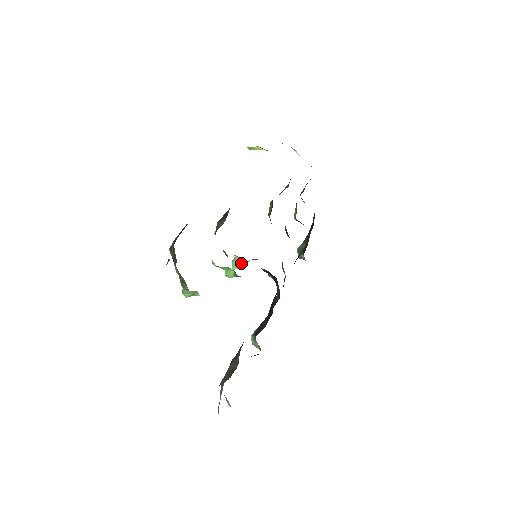
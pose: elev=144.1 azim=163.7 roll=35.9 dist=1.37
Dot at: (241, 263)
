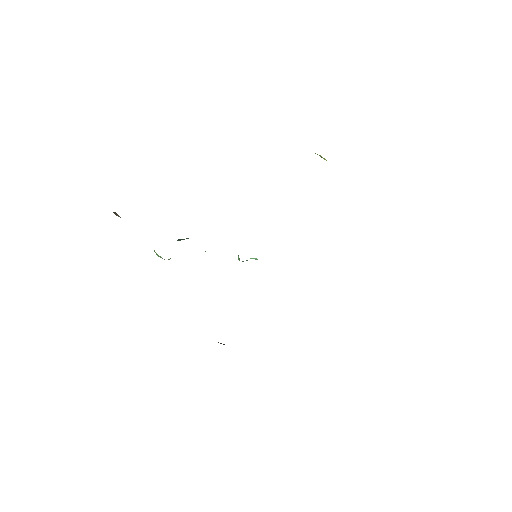
Dot at: occluded
